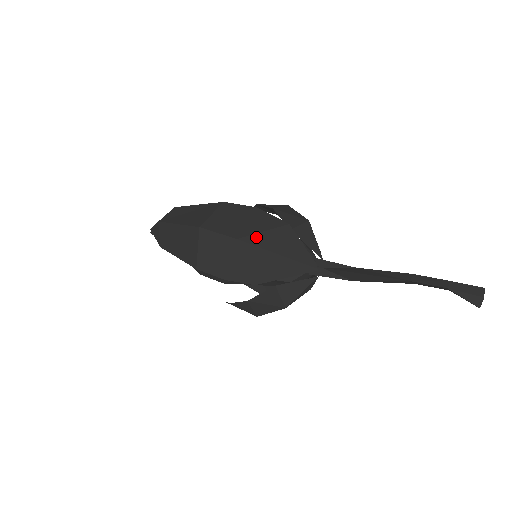
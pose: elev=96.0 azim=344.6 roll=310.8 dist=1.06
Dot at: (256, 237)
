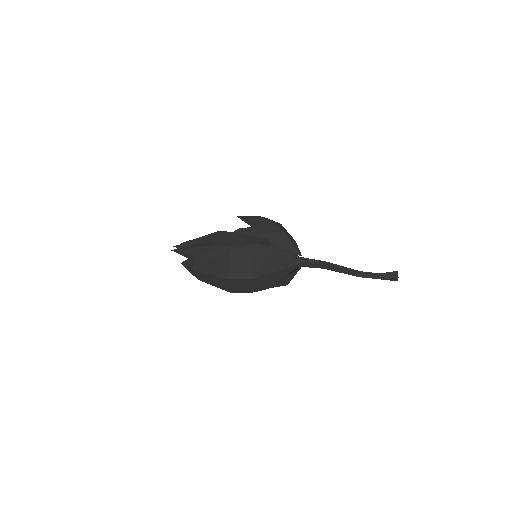
Dot at: (262, 269)
